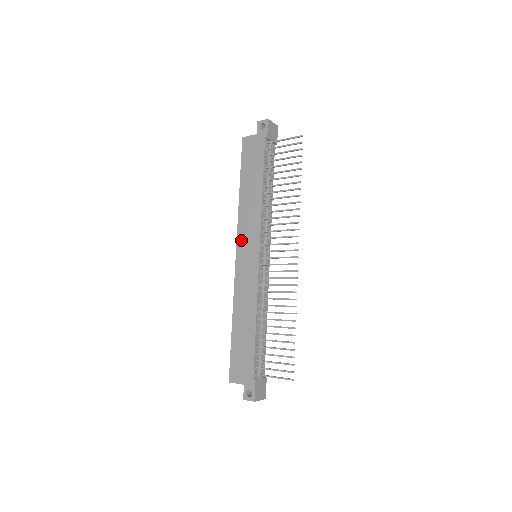
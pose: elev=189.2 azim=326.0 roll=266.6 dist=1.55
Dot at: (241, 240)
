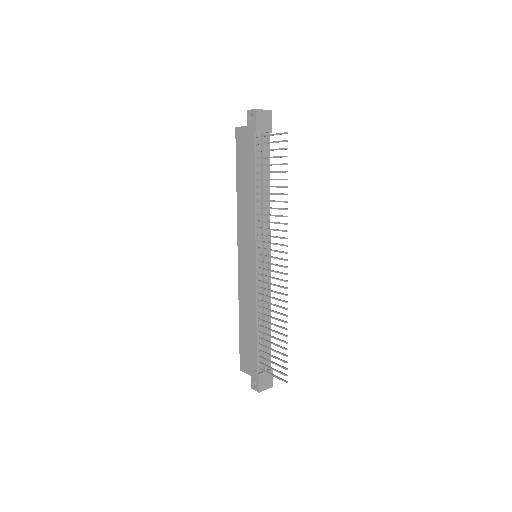
Dot at: (241, 240)
